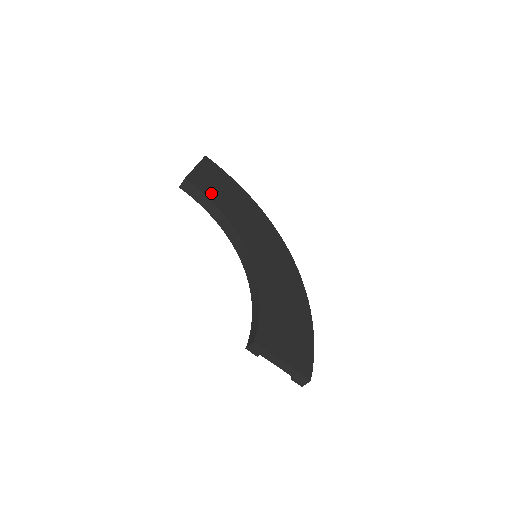
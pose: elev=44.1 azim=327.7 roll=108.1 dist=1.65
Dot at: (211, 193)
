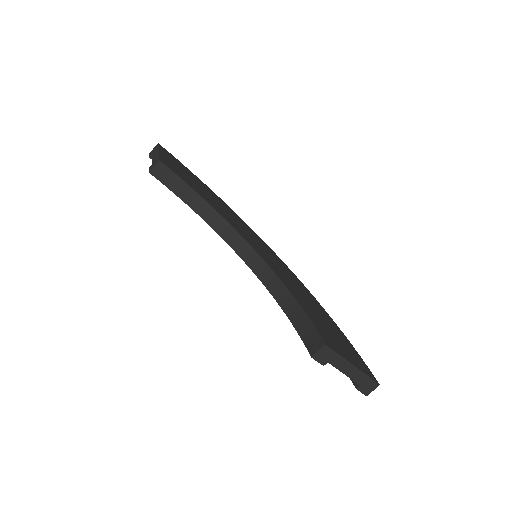
Dot at: (189, 182)
